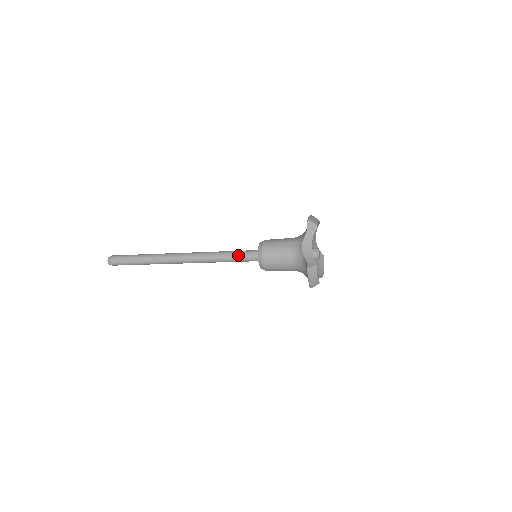
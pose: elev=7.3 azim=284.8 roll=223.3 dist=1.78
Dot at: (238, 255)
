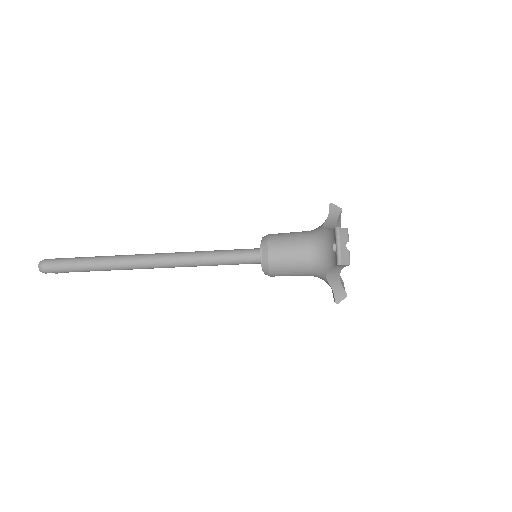
Dot at: (232, 250)
